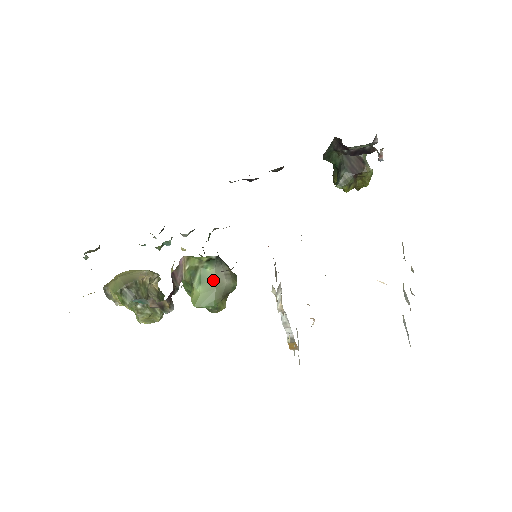
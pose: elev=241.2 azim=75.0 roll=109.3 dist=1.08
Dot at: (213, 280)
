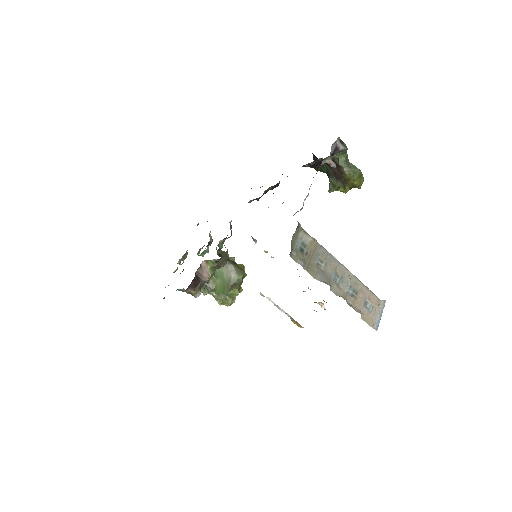
Dot at: (223, 275)
